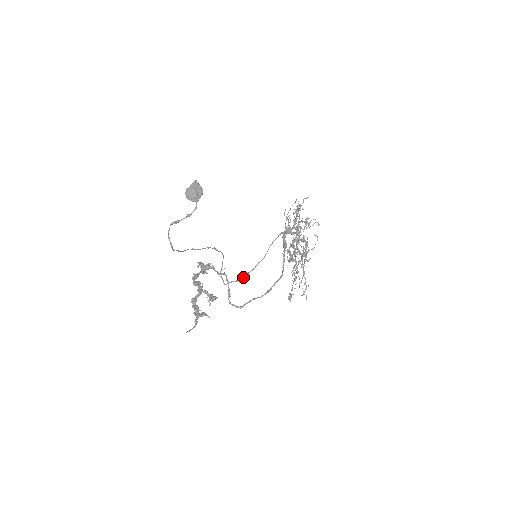
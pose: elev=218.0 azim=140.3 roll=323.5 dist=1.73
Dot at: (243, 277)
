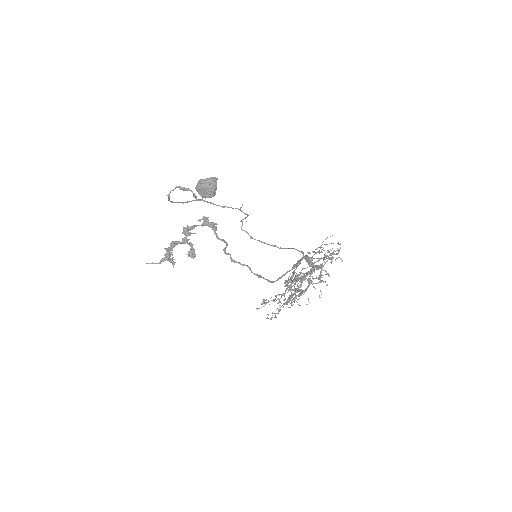
Dot at: (257, 240)
